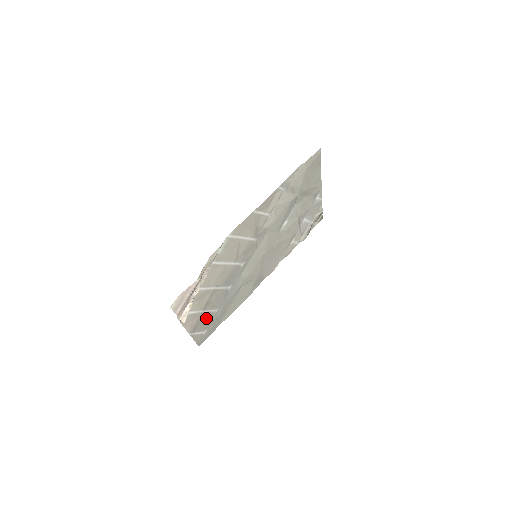
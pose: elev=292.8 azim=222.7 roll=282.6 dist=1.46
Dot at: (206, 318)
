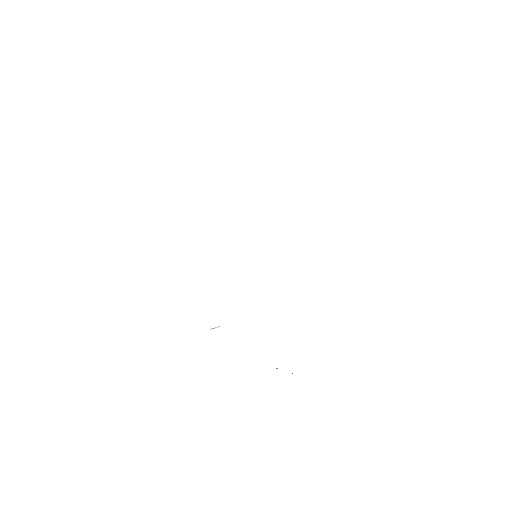
Dot at: occluded
